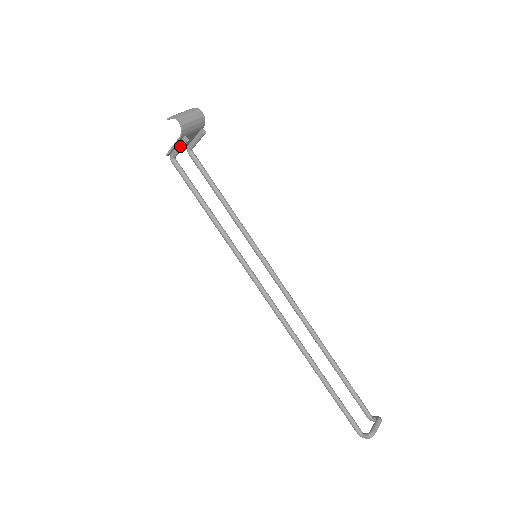
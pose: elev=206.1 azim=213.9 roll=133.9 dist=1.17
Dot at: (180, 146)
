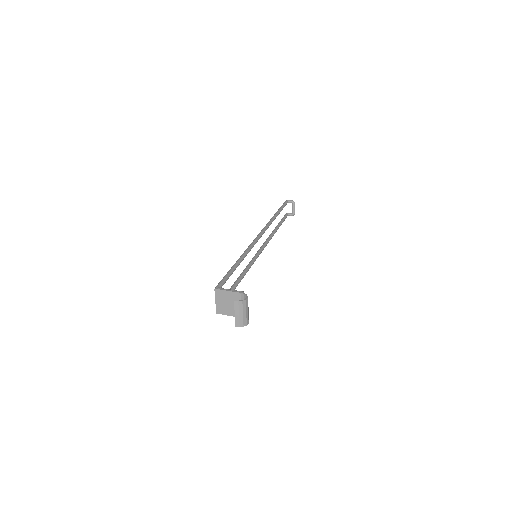
Dot at: occluded
